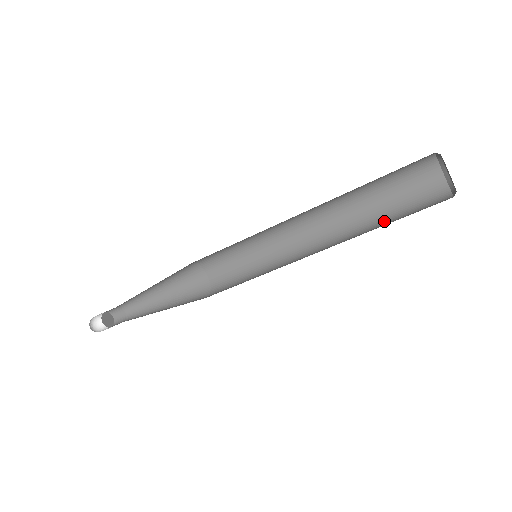
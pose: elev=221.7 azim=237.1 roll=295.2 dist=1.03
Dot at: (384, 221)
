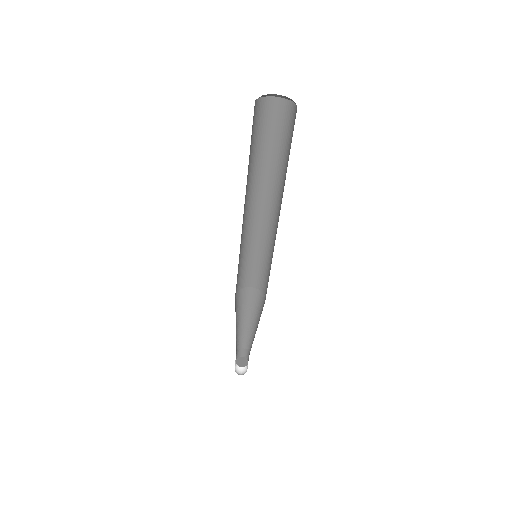
Dot at: (281, 157)
